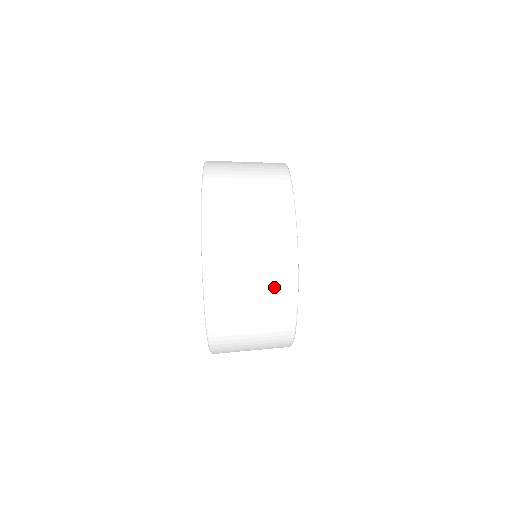
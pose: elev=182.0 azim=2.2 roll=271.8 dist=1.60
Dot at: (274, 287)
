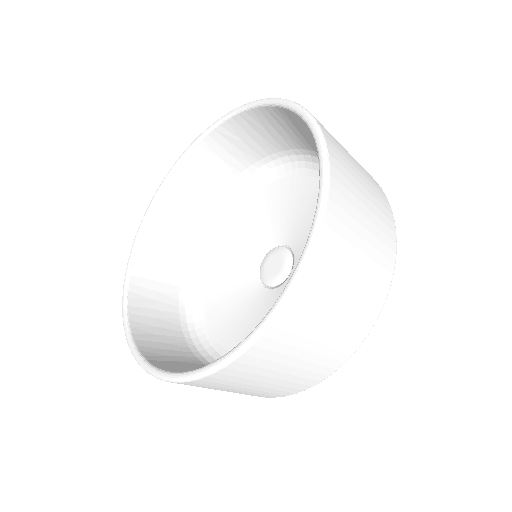
Dot at: (379, 201)
